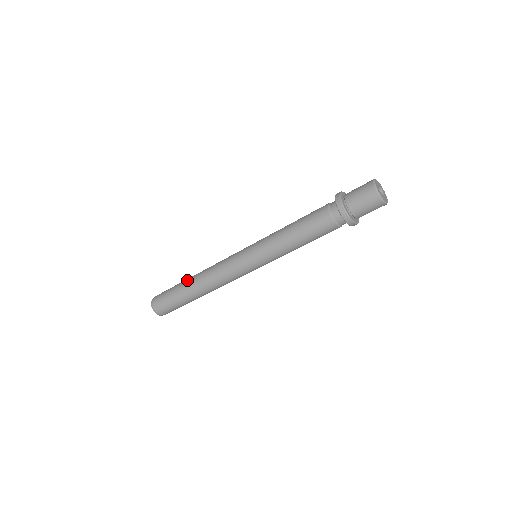
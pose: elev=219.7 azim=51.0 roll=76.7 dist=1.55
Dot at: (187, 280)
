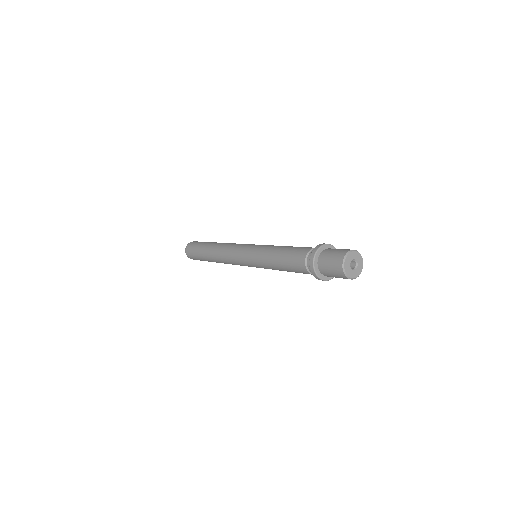
Dot at: (208, 259)
